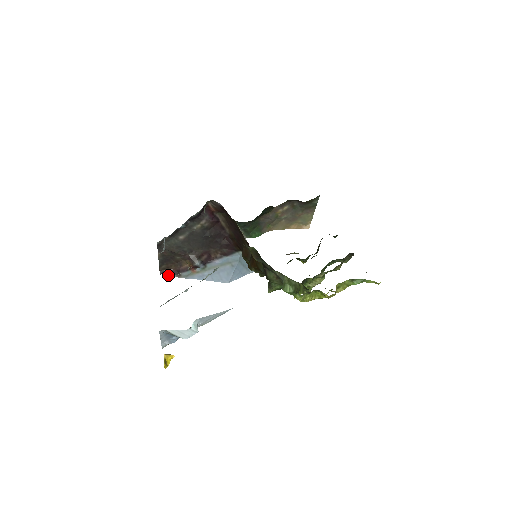
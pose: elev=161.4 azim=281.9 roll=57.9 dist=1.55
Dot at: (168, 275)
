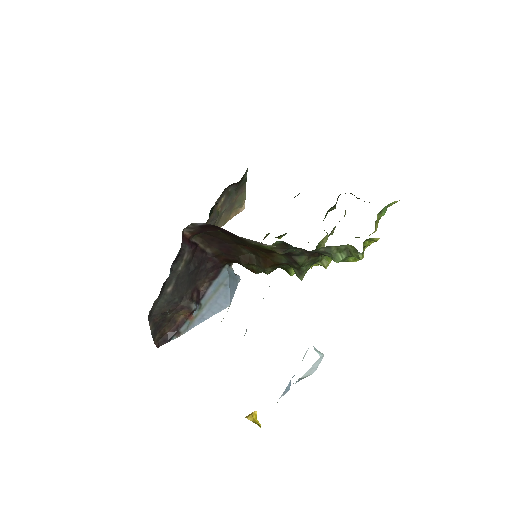
Dot at: (166, 342)
